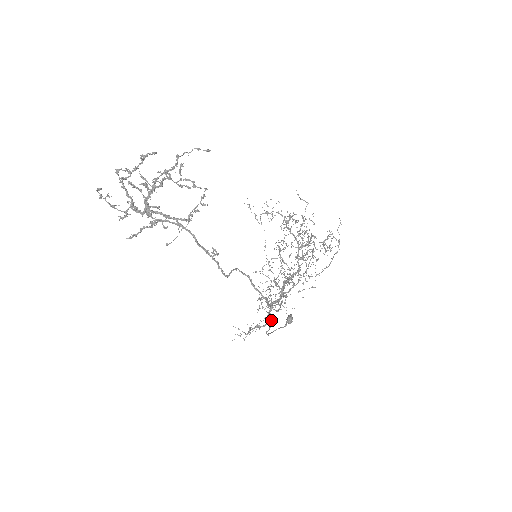
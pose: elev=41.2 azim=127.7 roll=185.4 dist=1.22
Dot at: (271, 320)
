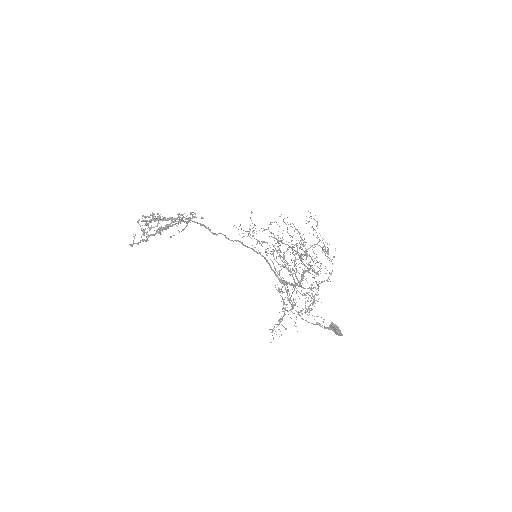
Dot at: occluded
